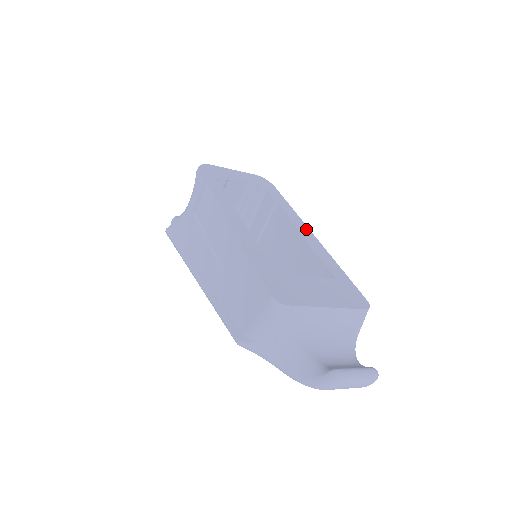
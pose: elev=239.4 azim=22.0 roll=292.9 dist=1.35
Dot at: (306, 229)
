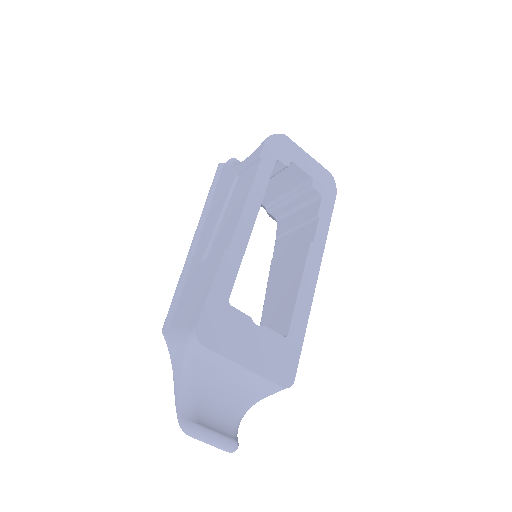
Dot at: (316, 266)
